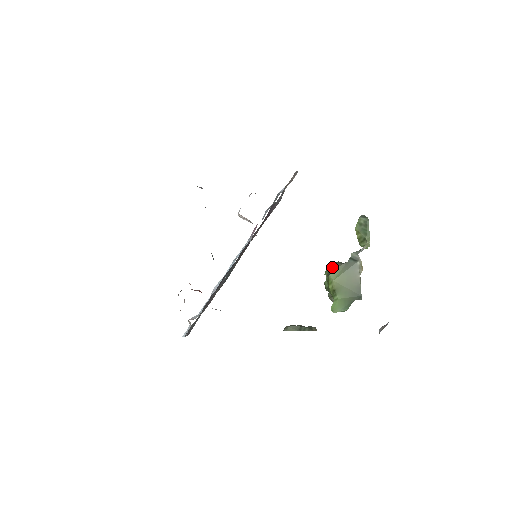
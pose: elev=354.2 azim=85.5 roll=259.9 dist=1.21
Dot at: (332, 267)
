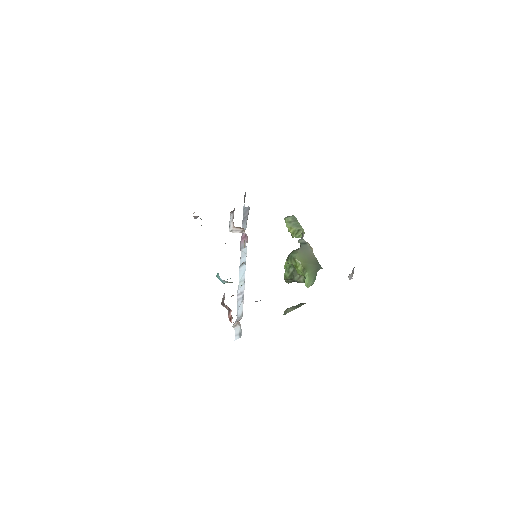
Dot at: (293, 254)
